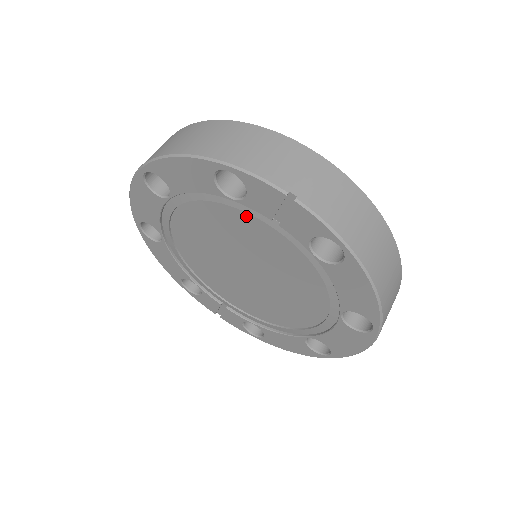
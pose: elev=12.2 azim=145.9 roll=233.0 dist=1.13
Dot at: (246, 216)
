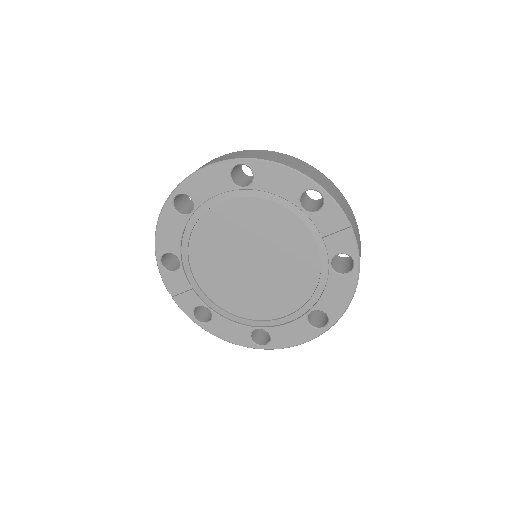
Dot at: (298, 224)
